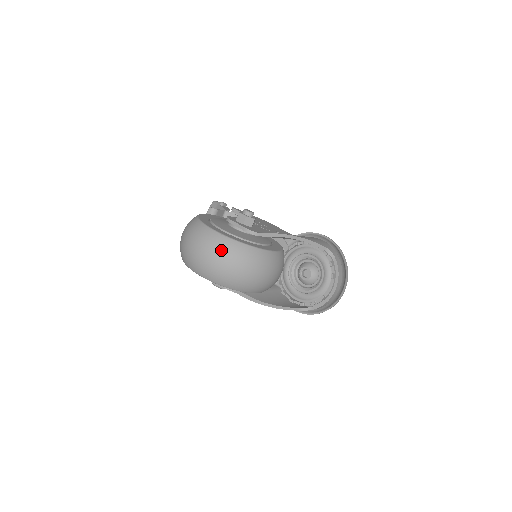
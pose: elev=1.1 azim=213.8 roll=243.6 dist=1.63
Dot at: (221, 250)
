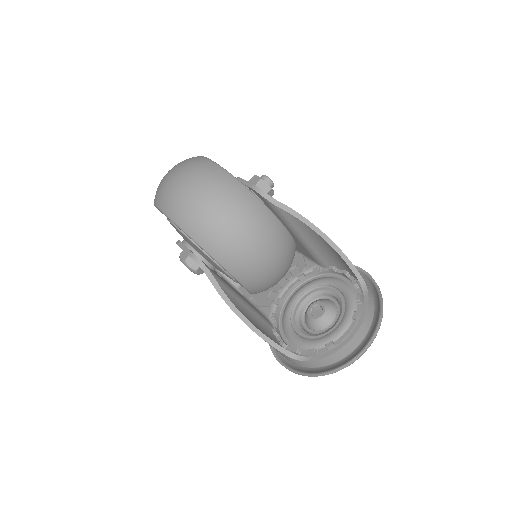
Dot at: (205, 176)
